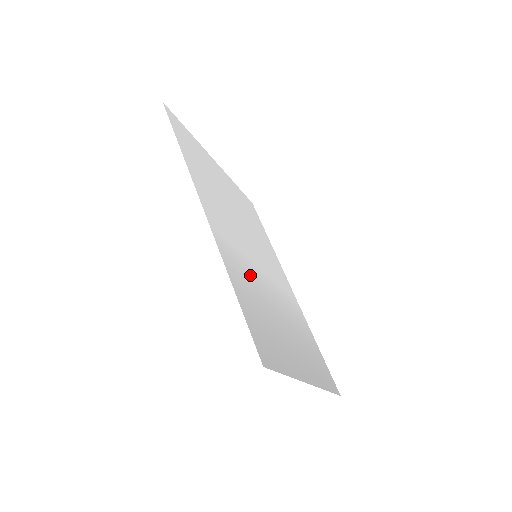
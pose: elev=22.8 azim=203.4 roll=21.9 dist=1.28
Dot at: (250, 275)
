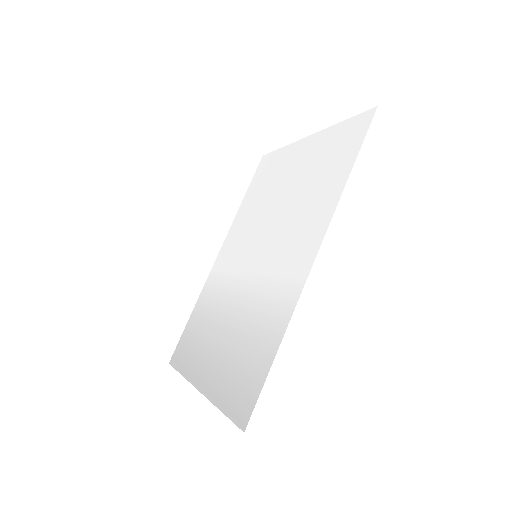
Dot at: (261, 301)
